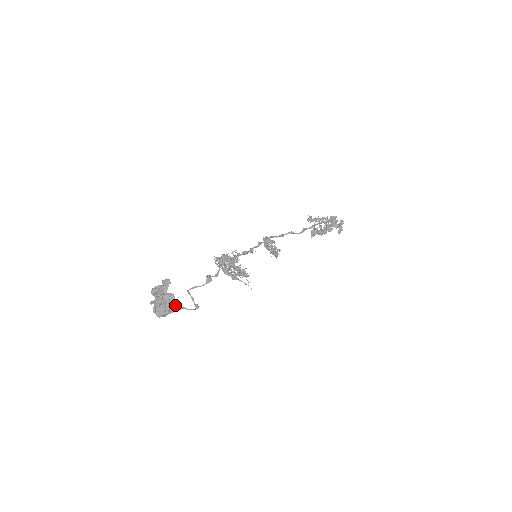
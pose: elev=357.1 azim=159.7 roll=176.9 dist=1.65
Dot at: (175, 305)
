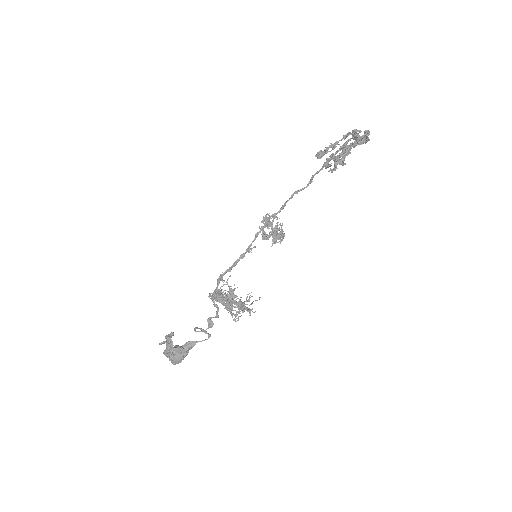
Dot at: (188, 342)
